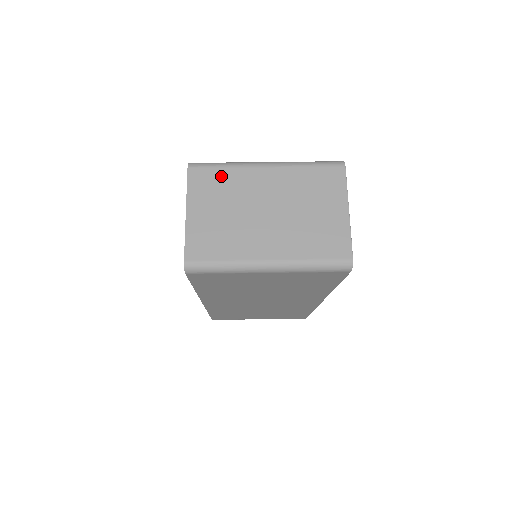
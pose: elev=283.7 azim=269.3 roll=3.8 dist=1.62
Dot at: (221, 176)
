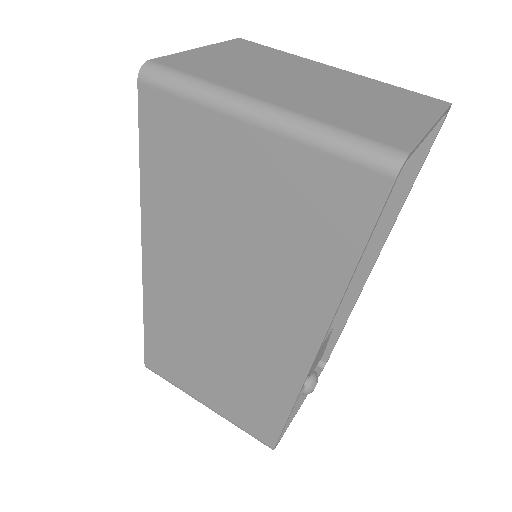
Dot at: (272, 52)
